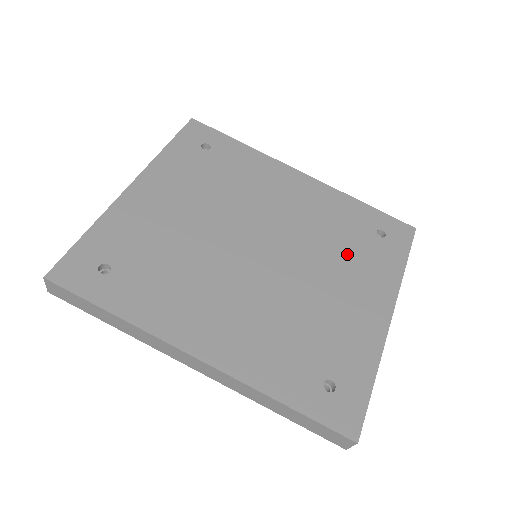
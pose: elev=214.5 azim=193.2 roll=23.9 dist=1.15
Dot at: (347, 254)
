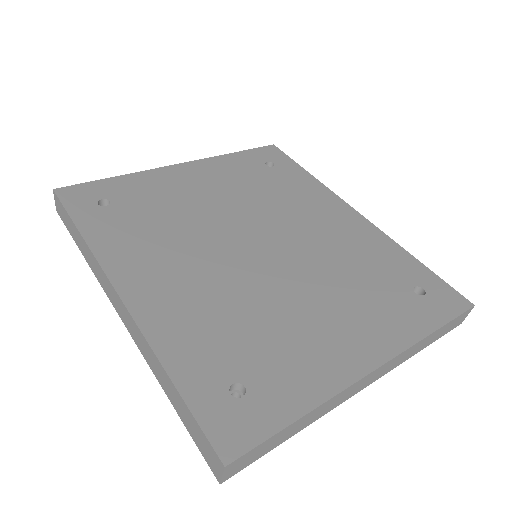
Dot at: (359, 289)
